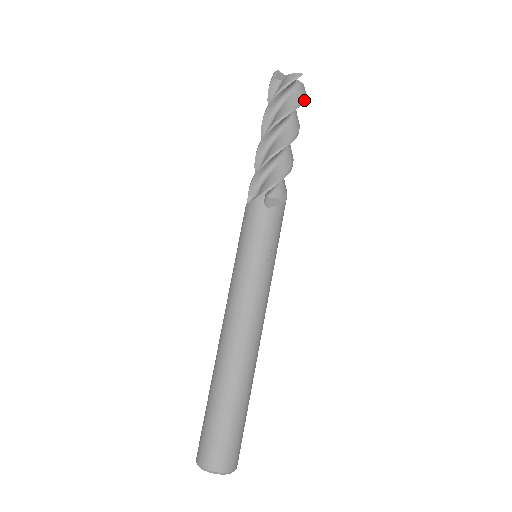
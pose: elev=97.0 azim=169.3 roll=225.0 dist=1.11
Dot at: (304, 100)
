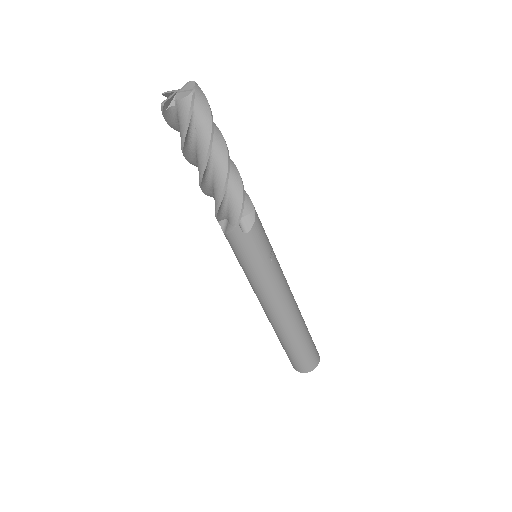
Dot at: (210, 108)
